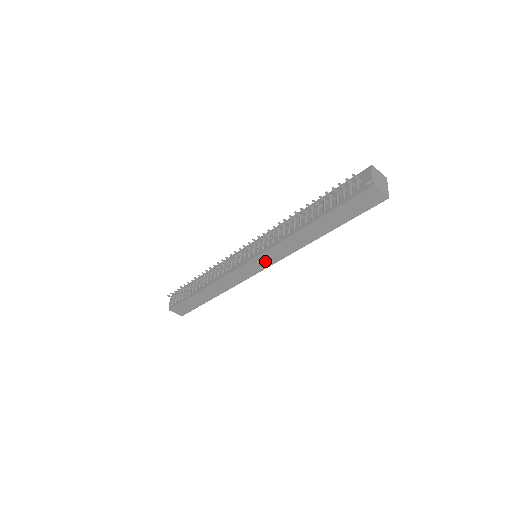
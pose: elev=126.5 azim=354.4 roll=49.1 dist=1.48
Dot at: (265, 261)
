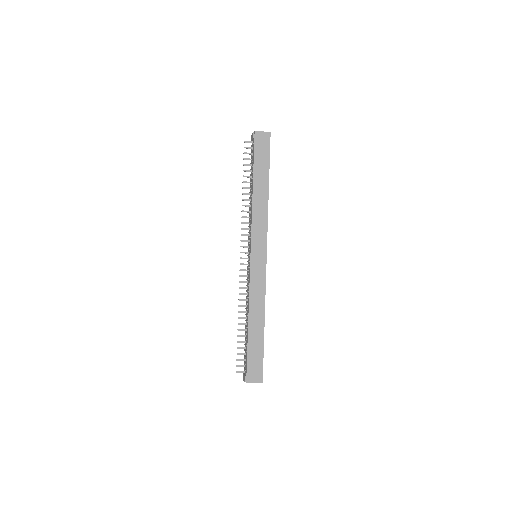
Dot at: (260, 245)
